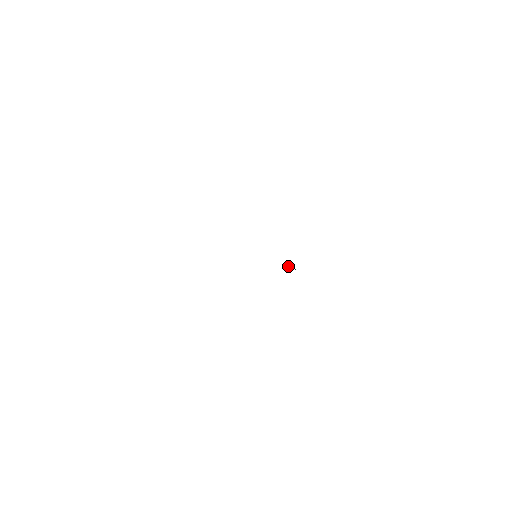
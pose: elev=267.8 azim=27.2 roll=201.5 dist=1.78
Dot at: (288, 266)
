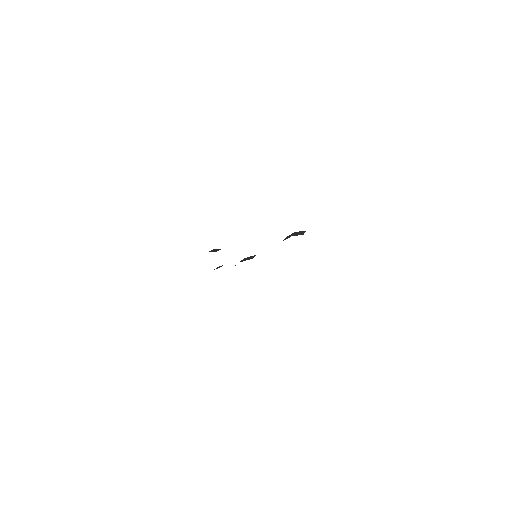
Dot at: (296, 233)
